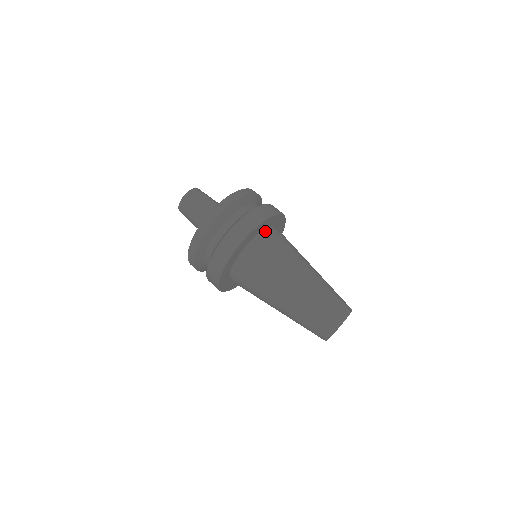
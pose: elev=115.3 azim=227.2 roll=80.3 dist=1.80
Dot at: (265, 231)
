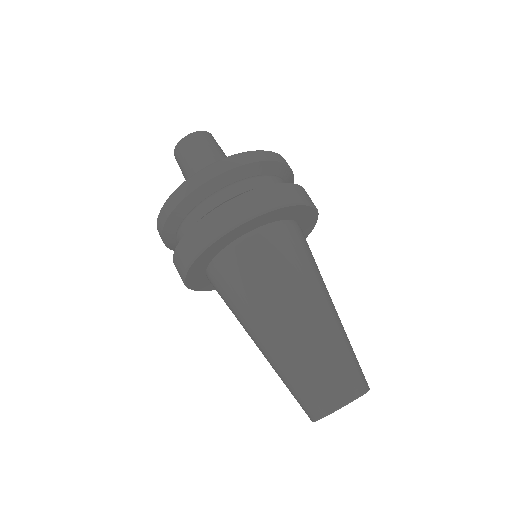
Dot at: (287, 222)
